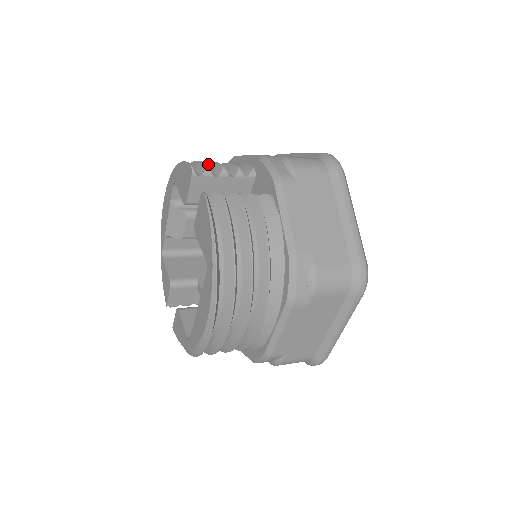
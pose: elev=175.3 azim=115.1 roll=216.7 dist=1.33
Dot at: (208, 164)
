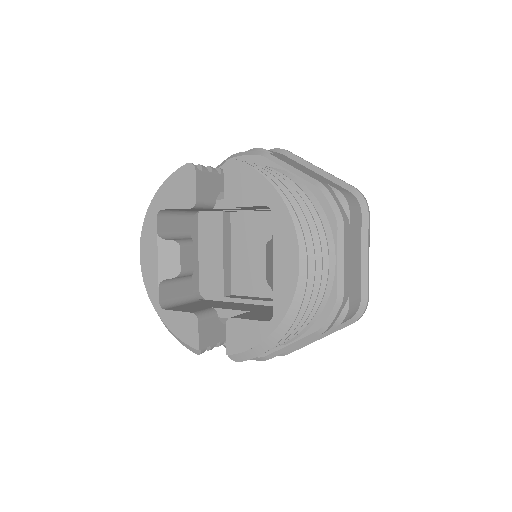
Dot at: occluded
